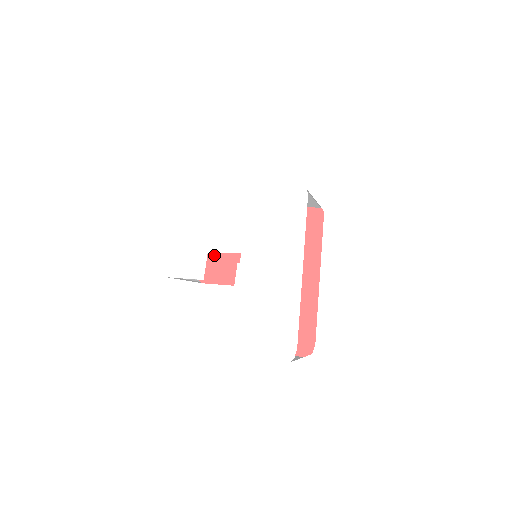
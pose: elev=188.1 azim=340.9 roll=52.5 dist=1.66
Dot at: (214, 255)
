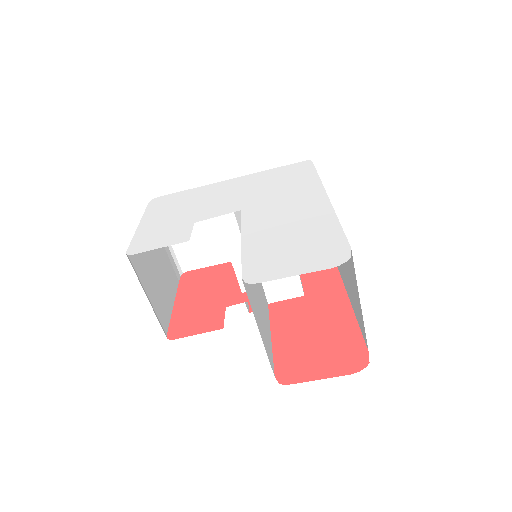
Dot at: (191, 309)
